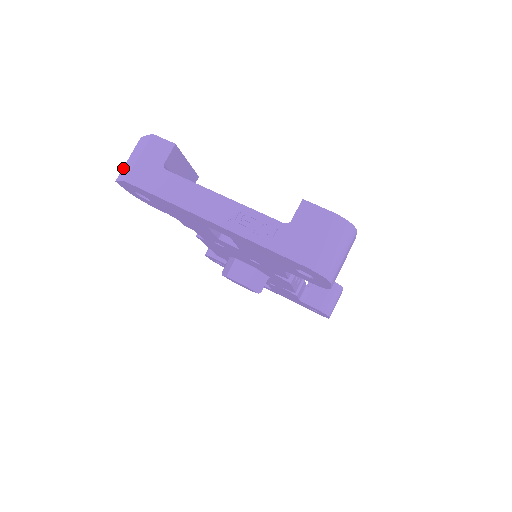
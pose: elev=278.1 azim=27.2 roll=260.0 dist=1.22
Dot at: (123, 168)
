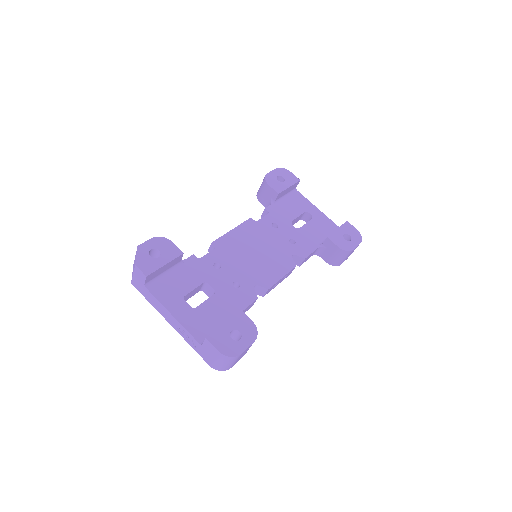
Dot at: (134, 261)
